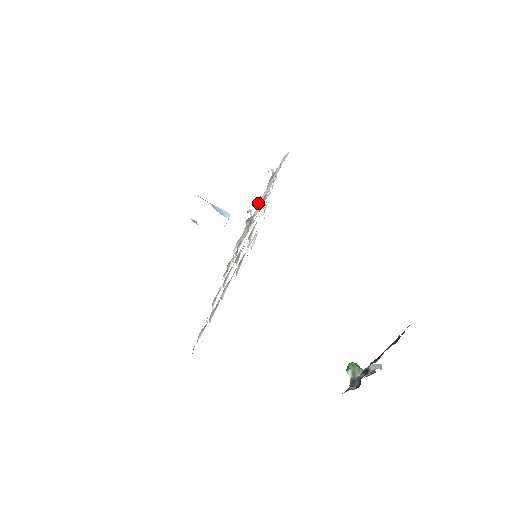
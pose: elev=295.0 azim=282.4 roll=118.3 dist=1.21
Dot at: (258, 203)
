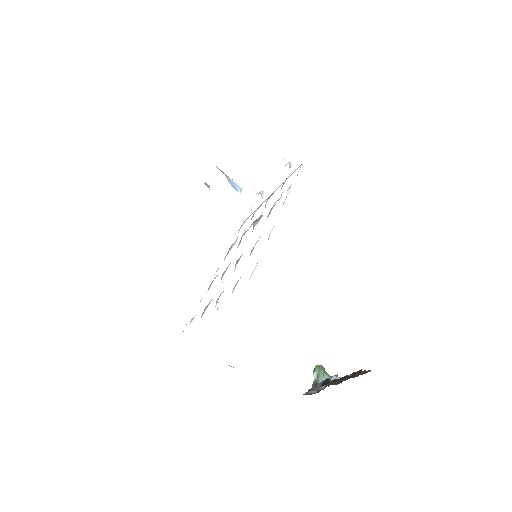
Dot at: occluded
